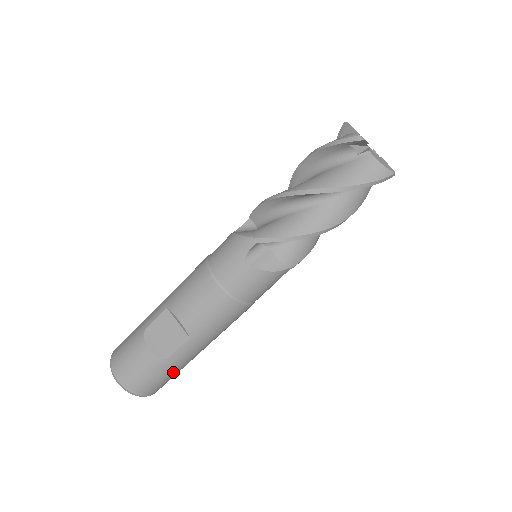
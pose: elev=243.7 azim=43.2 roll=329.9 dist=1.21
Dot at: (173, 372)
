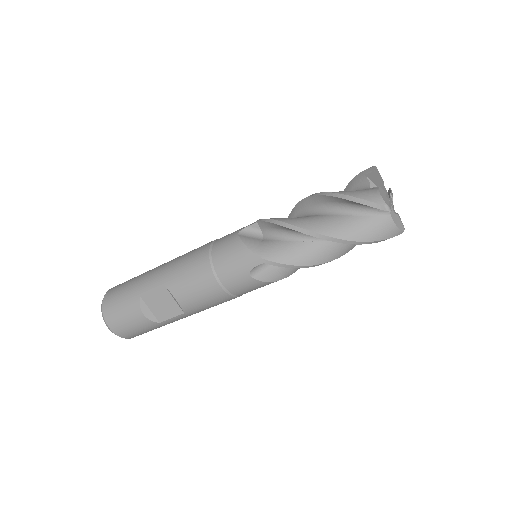
Dot at: occluded
